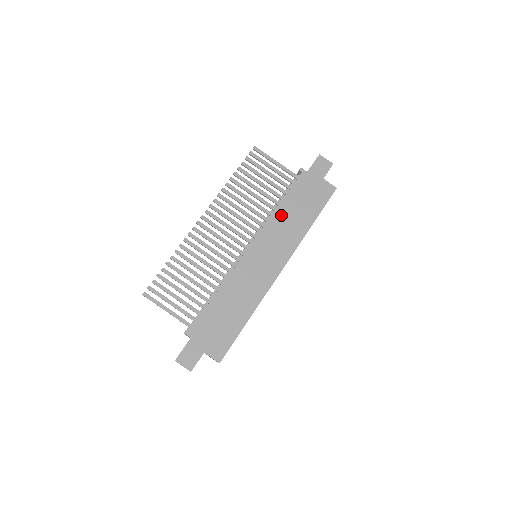
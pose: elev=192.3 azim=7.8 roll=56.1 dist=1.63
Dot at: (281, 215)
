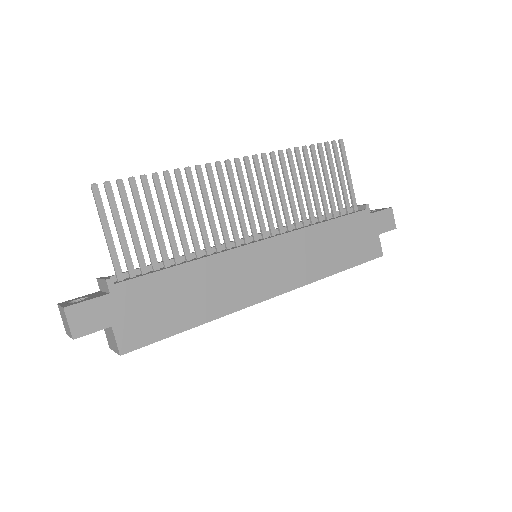
Dot at: (317, 235)
